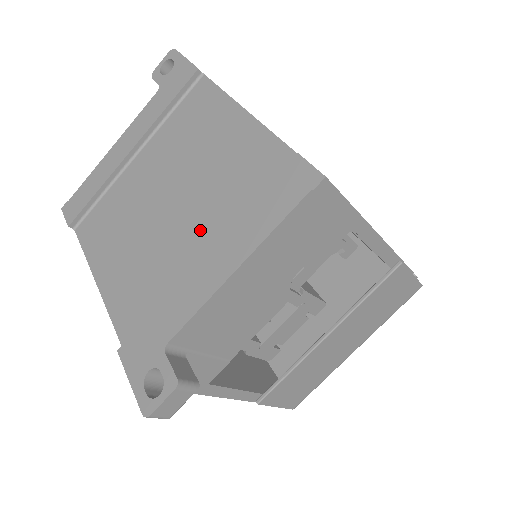
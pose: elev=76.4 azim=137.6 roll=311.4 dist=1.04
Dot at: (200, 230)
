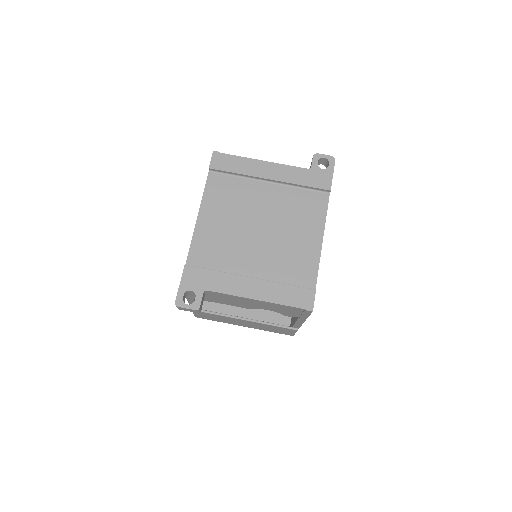
Dot at: (259, 262)
